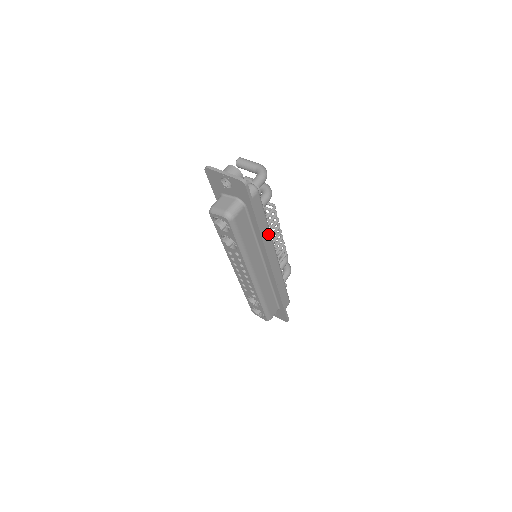
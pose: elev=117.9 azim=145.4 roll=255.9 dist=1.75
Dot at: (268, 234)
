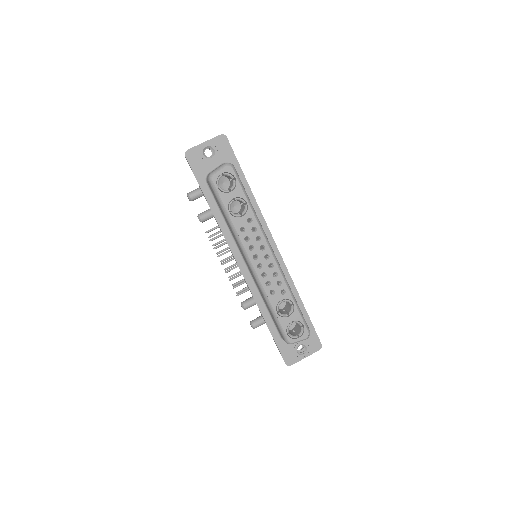
Dot at: occluded
